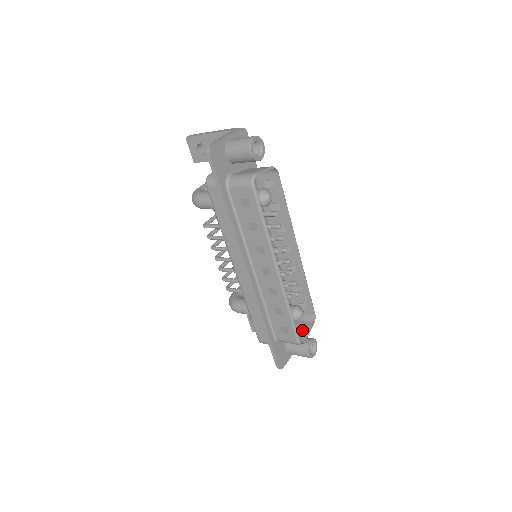
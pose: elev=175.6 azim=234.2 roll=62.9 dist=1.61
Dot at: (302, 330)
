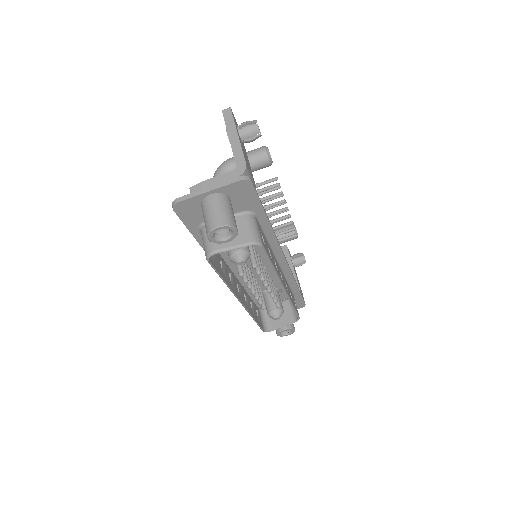
Dot at: (282, 319)
